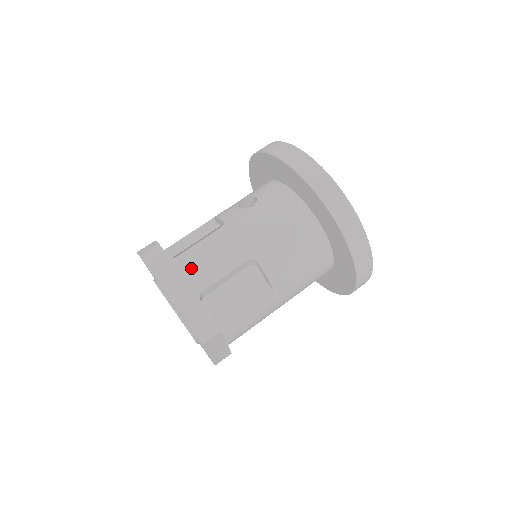
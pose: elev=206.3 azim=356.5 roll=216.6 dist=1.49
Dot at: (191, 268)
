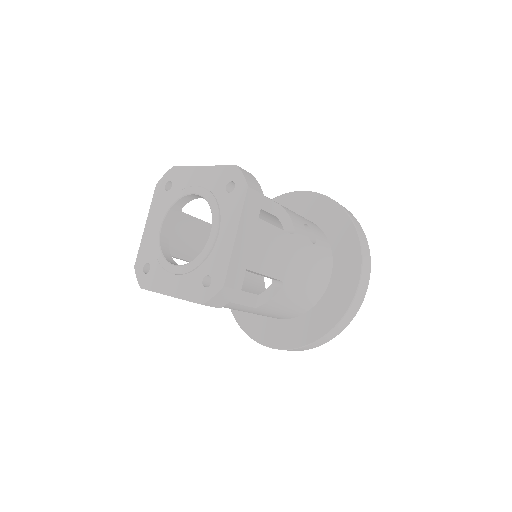
Dot at: (261, 244)
